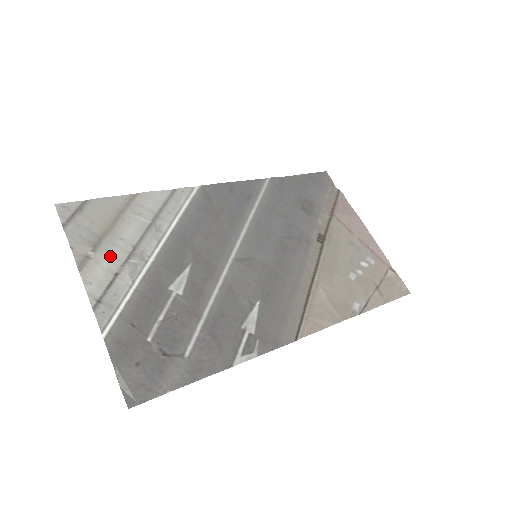
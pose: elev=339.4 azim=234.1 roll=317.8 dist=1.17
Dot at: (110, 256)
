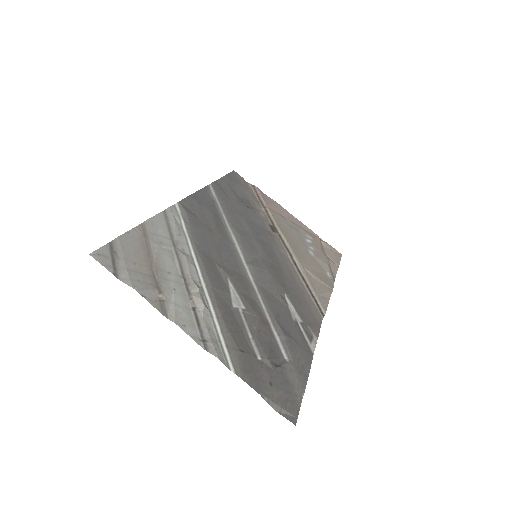
Dot at: (175, 293)
